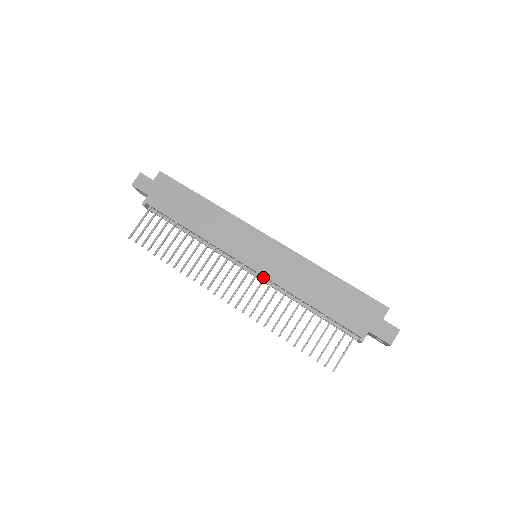
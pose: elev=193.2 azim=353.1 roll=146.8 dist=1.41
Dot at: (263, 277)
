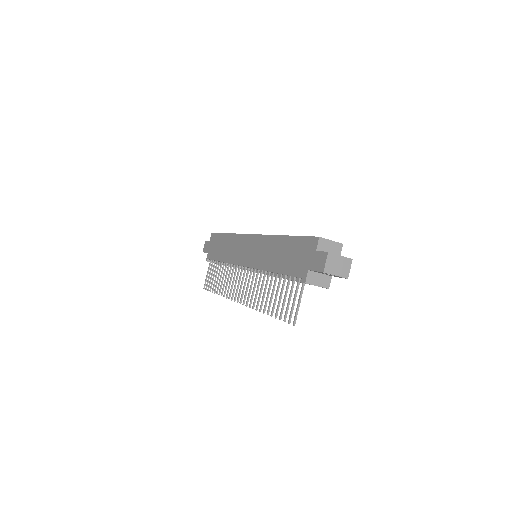
Dot at: occluded
